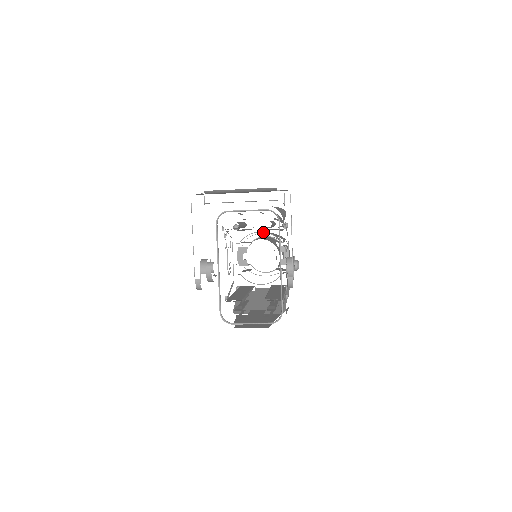
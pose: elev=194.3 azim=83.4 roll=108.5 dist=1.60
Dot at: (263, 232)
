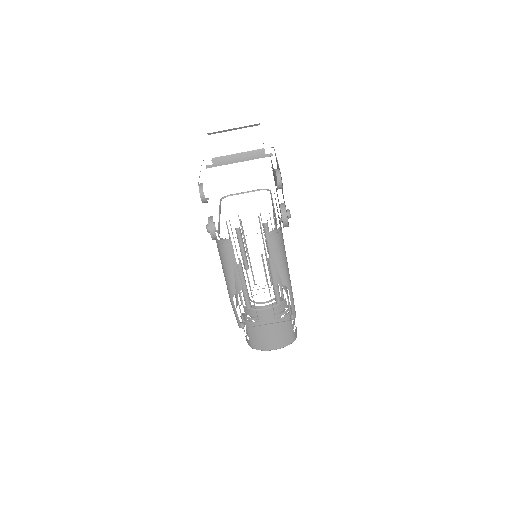
Dot at: occluded
